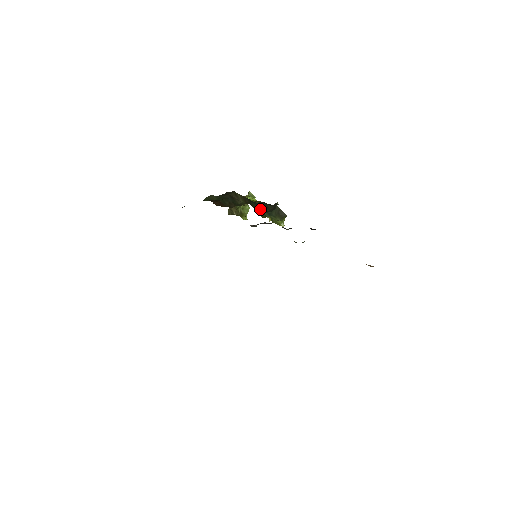
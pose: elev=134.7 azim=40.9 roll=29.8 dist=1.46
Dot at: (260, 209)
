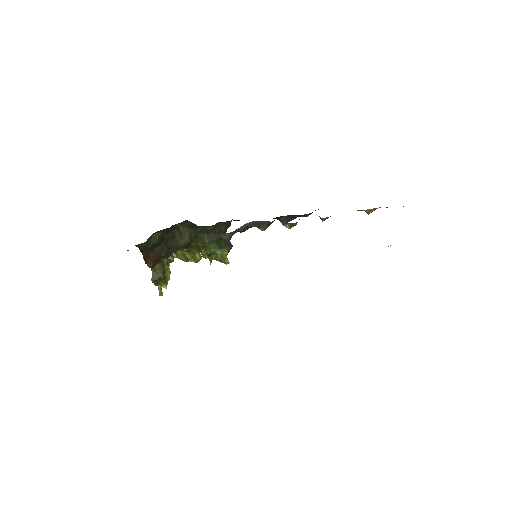
Dot at: (210, 239)
